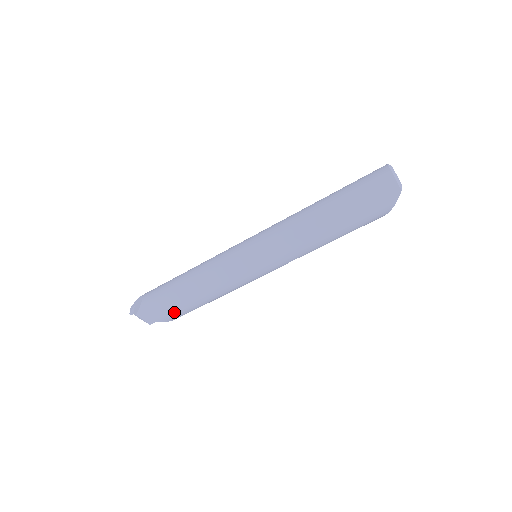
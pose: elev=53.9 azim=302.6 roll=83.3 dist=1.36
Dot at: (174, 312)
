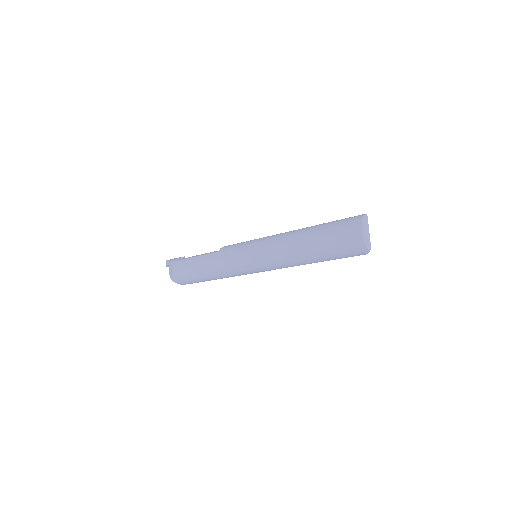
Dot at: occluded
